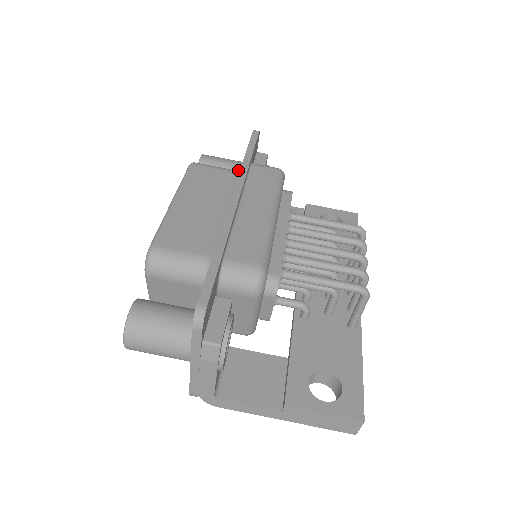
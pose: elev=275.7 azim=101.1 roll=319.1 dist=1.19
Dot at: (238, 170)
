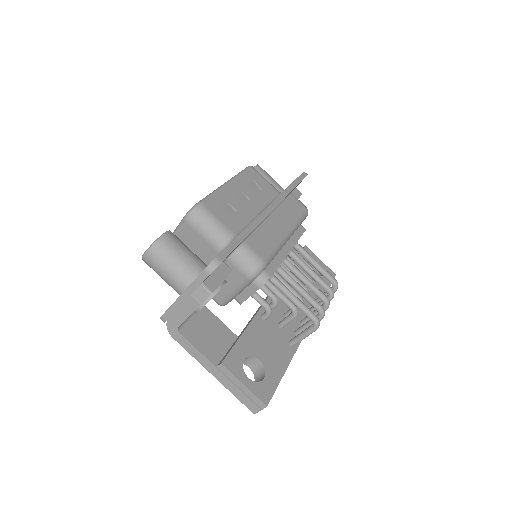
Dot at: occluded
